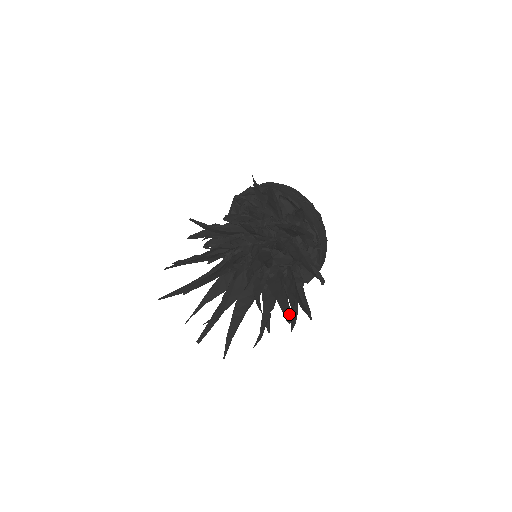
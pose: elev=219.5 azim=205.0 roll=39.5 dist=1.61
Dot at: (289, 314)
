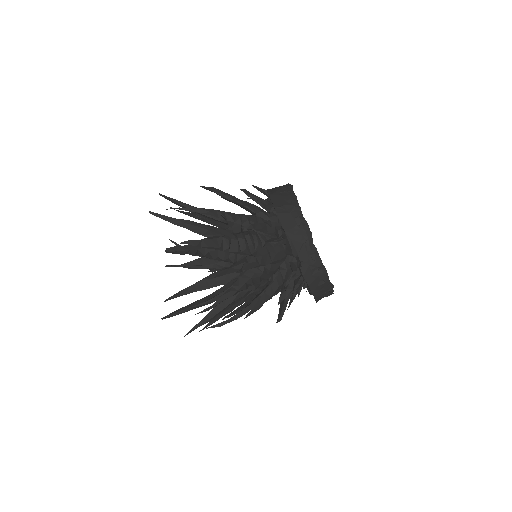
Dot at: (174, 248)
